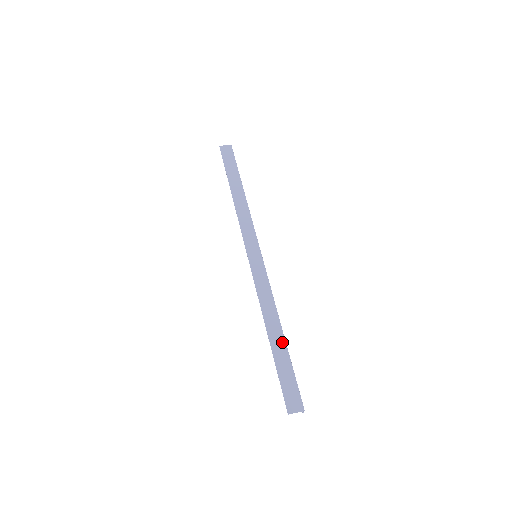
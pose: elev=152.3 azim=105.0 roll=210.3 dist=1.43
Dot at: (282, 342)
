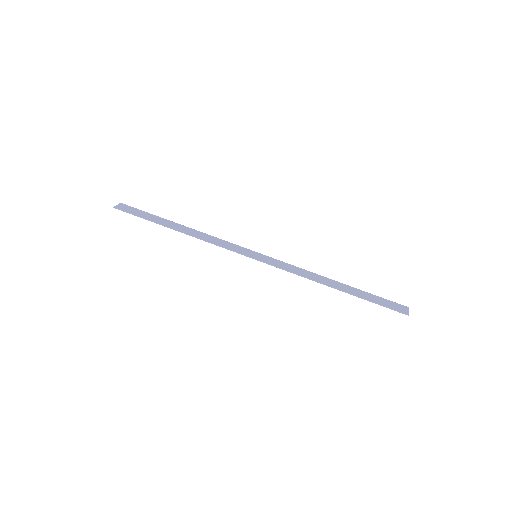
Dot at: (347, 286)
